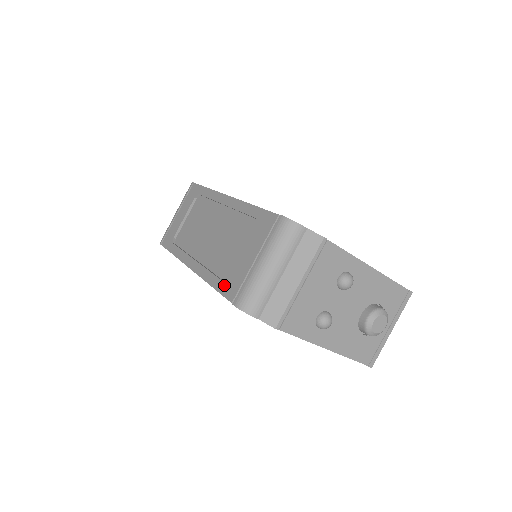
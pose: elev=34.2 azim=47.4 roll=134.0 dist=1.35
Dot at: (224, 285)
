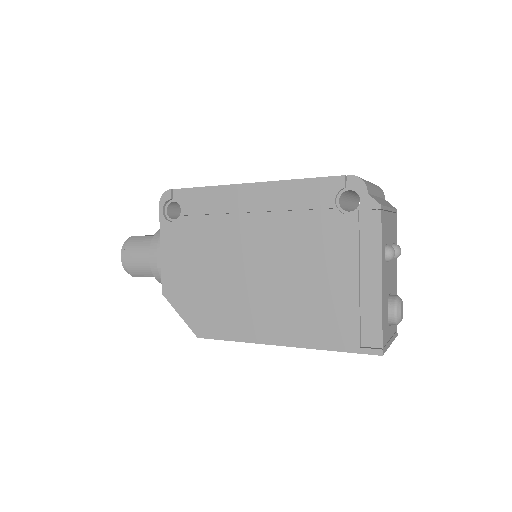
Dot at: occluded
